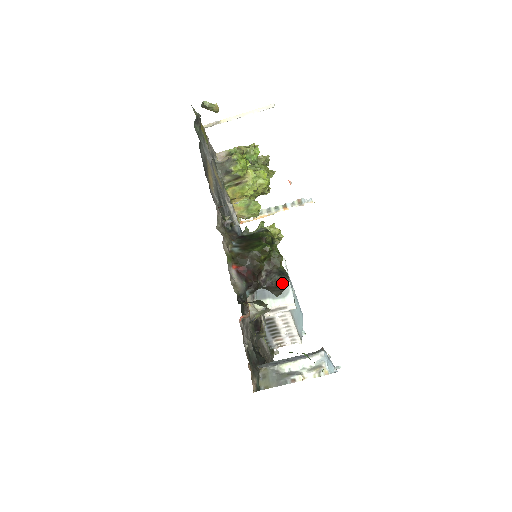
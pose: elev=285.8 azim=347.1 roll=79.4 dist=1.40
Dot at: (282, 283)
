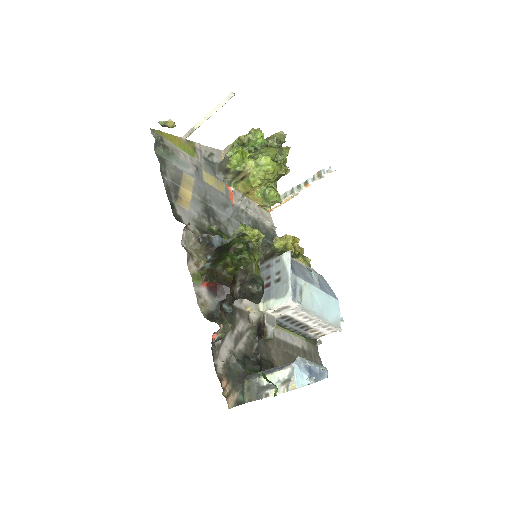
Dot at: (254, 292)
